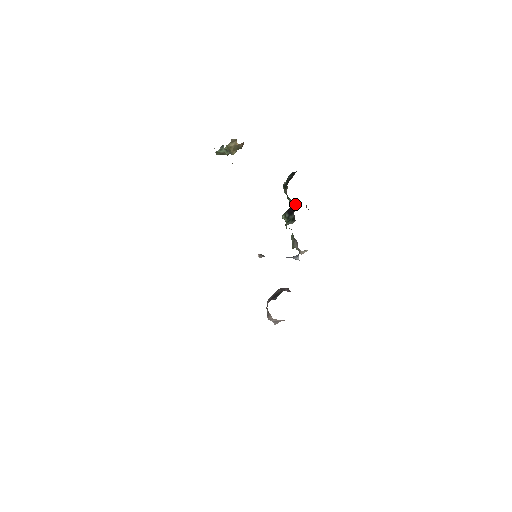
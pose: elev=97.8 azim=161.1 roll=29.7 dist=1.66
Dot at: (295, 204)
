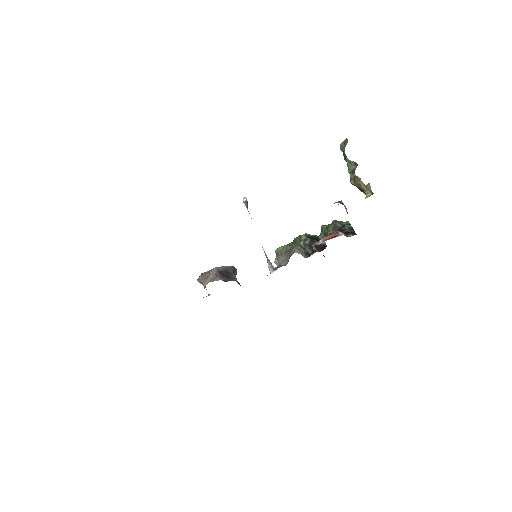
Dot at: (322, 245)
